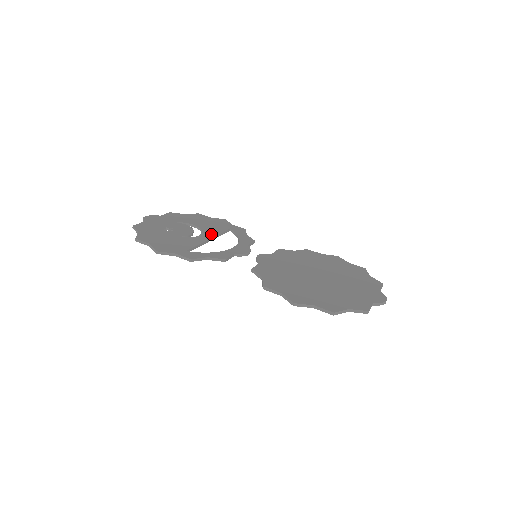
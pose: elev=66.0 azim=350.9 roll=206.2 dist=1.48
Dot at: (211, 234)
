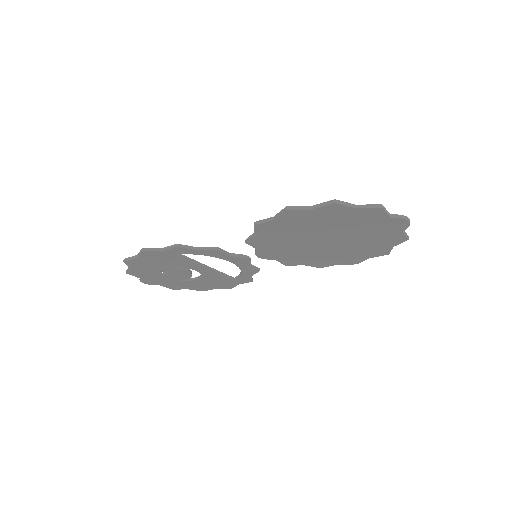
Dot at: occluded
